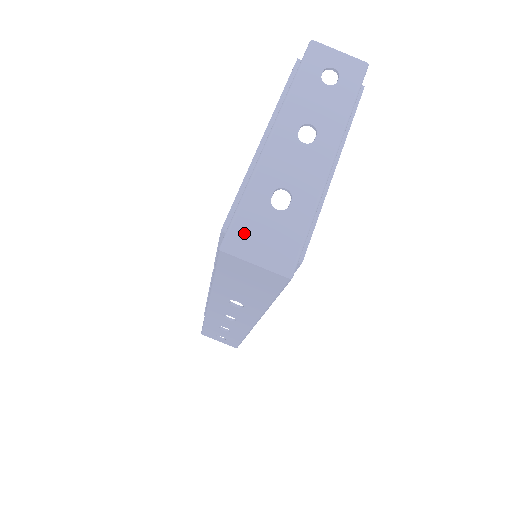
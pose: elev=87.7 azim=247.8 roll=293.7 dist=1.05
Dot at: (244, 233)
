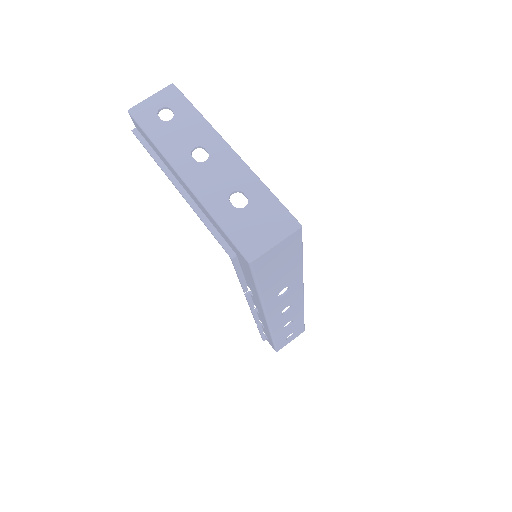
Dot at: (248, 239)
